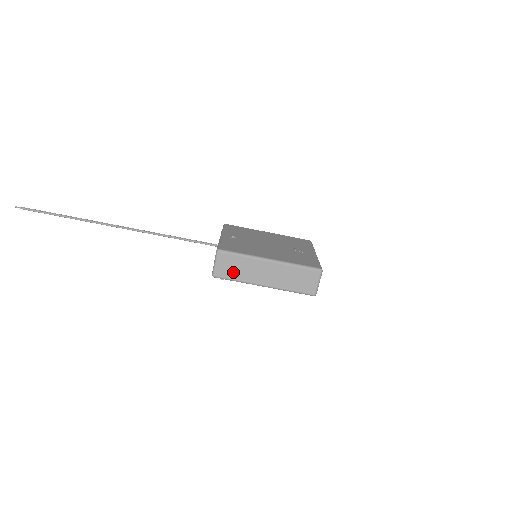
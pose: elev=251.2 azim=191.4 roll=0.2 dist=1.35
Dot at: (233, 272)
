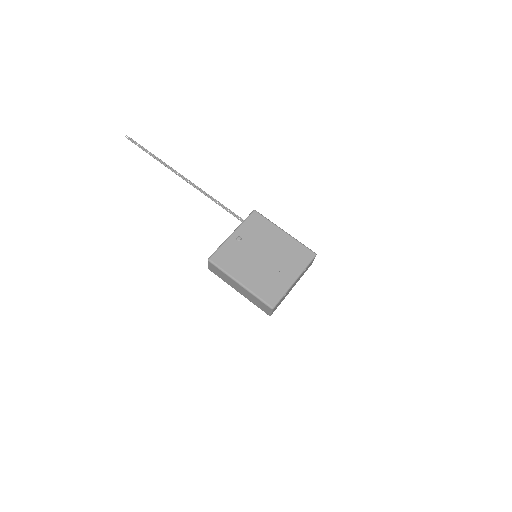
Dot at: (219, 274)
